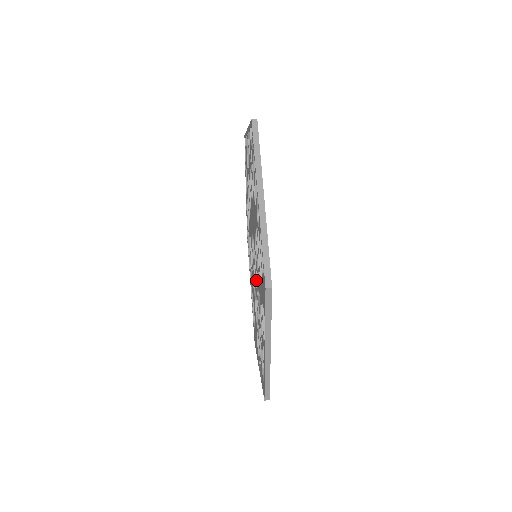
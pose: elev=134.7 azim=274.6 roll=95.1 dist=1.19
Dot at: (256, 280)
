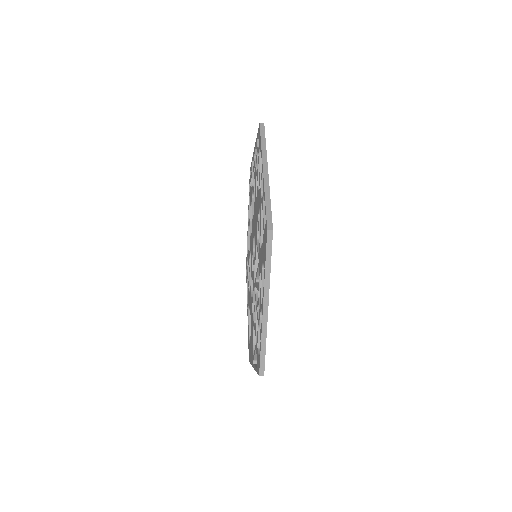
Dot at: (255, 271)
